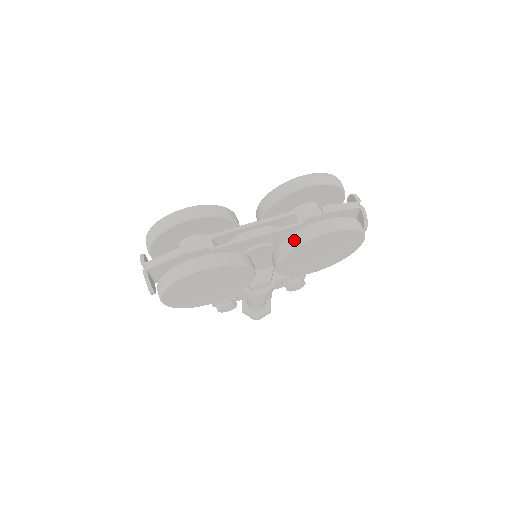
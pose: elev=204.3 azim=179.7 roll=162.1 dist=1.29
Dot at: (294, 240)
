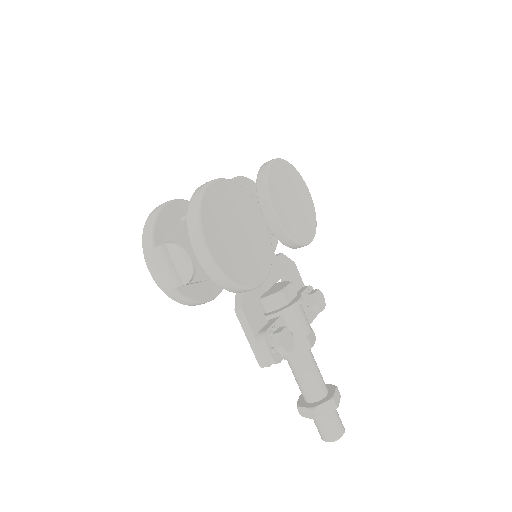
Dot at: (262, 174)
